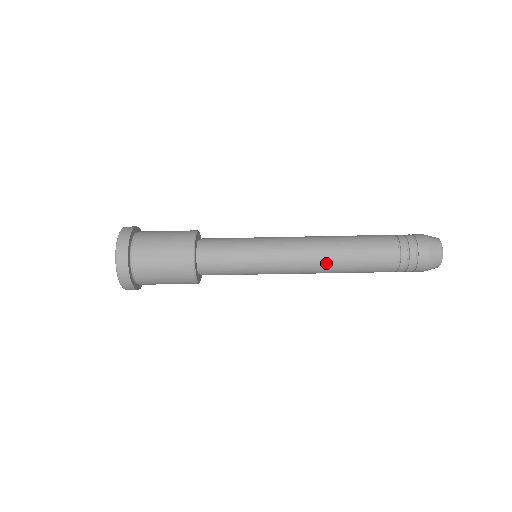
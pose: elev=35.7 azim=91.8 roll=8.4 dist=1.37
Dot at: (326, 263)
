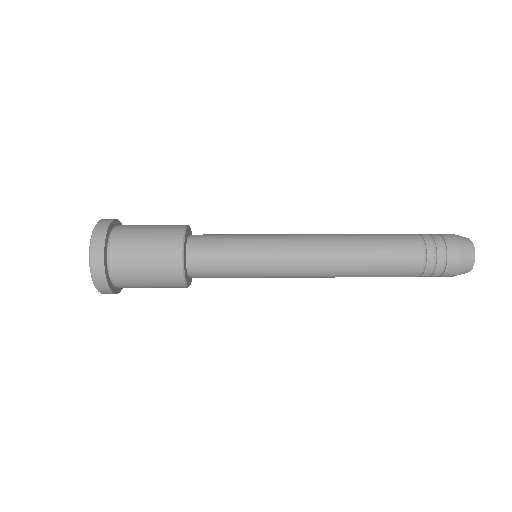
Dot at: (339, 253)
